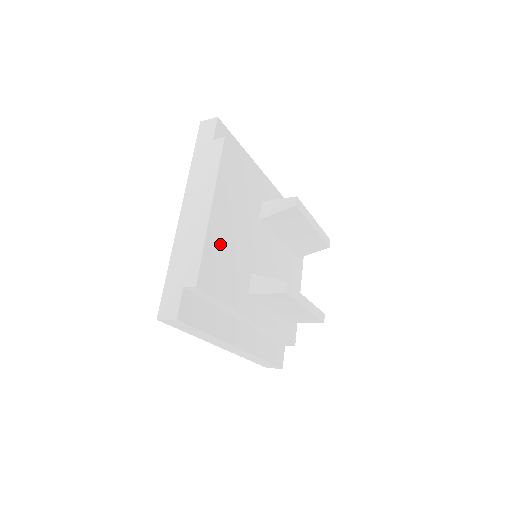
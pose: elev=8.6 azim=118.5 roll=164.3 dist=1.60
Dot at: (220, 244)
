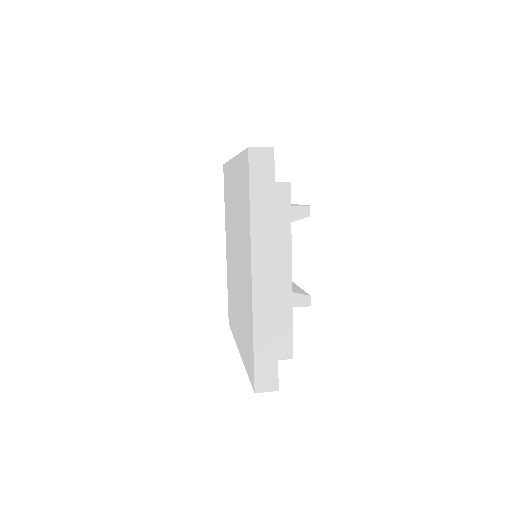
Dot at: occluded
